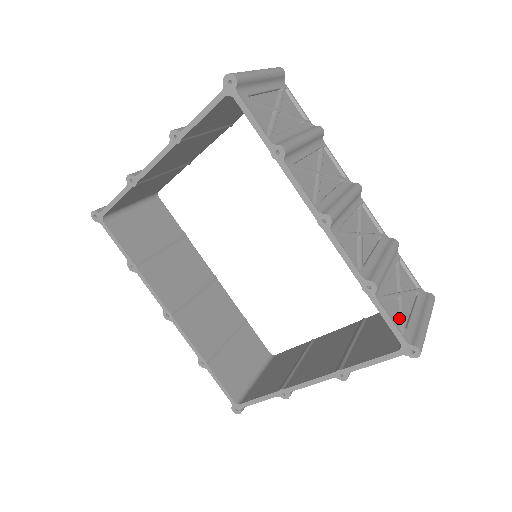
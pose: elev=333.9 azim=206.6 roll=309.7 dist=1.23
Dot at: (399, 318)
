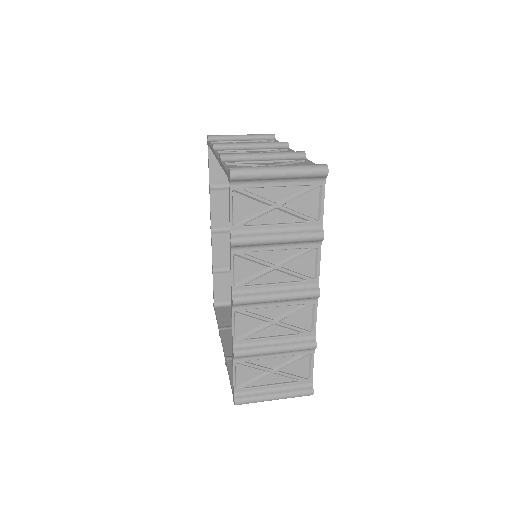
Dot at: (249, 380)
